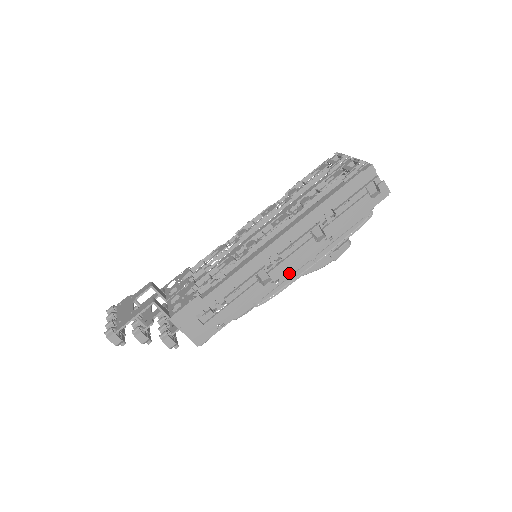
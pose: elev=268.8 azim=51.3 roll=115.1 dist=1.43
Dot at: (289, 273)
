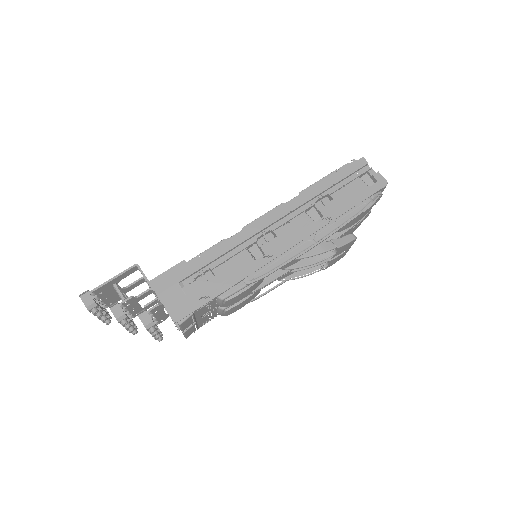
Dot at: (285, 250)
